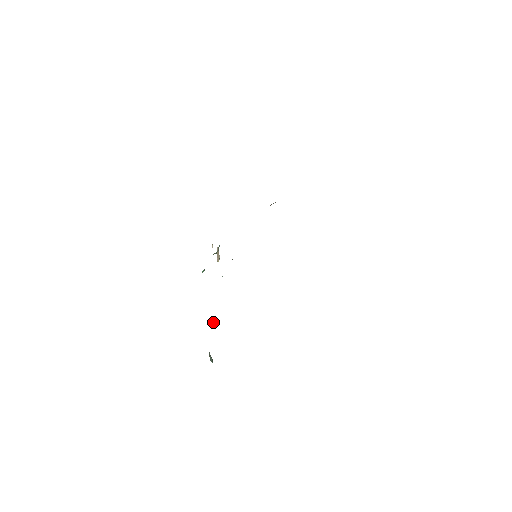
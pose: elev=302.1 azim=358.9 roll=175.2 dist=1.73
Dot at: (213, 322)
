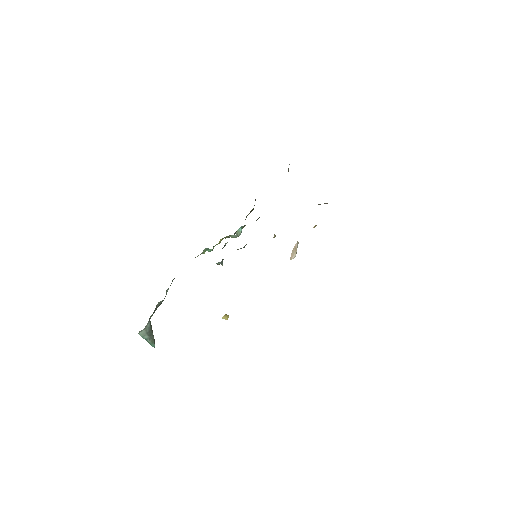
Dot at: (226, 315)
